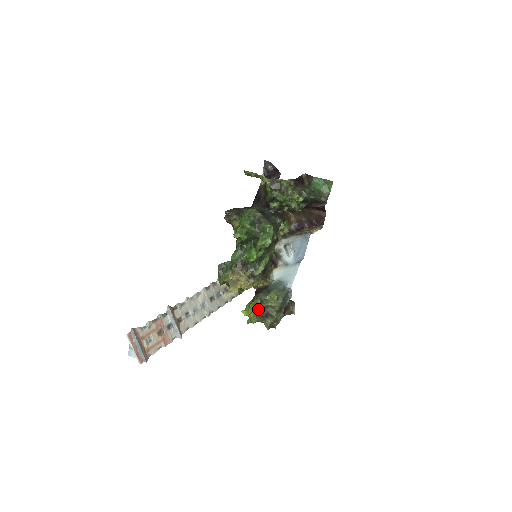
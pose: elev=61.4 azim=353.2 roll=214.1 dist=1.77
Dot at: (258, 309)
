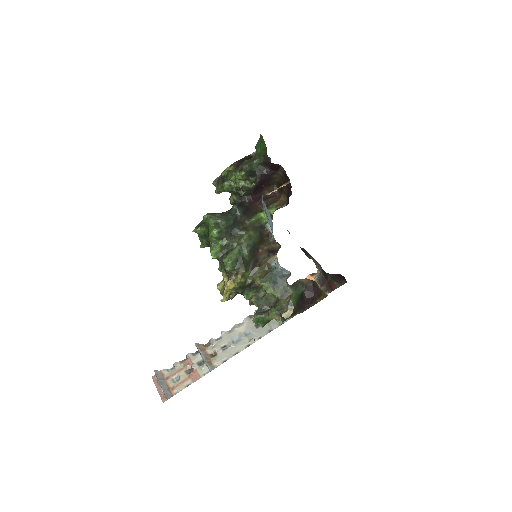
Dot at: (262, 306)
